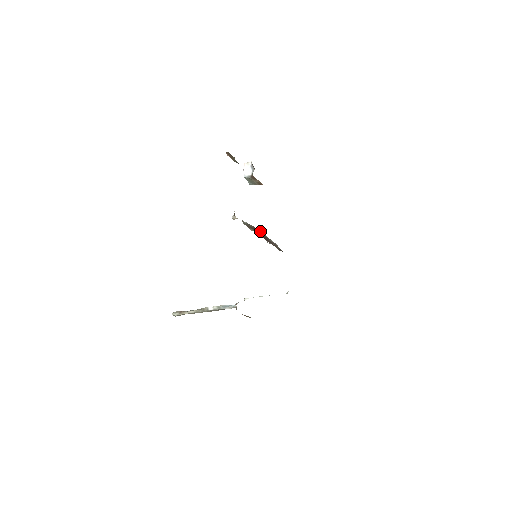
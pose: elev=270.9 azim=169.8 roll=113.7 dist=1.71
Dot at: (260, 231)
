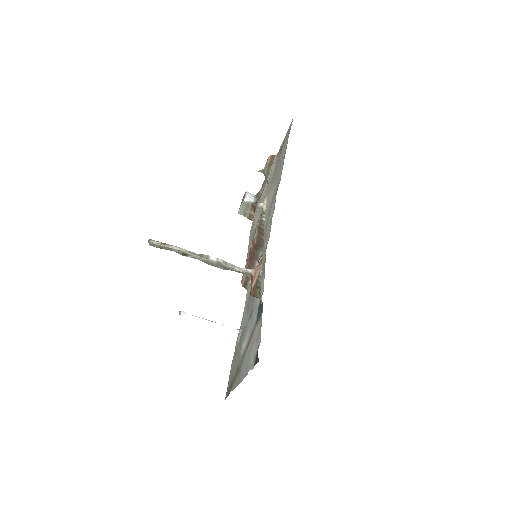
Dot at: (262, 241)
